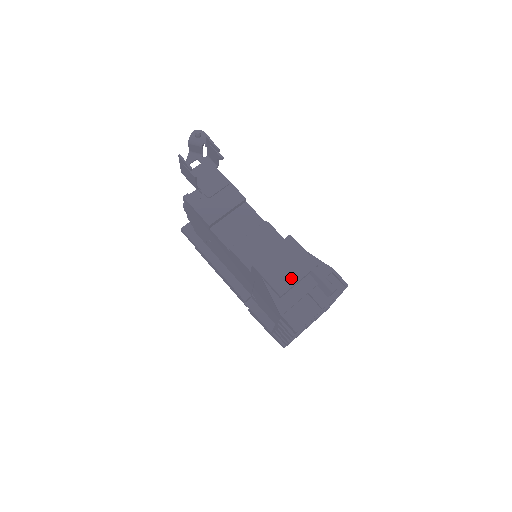
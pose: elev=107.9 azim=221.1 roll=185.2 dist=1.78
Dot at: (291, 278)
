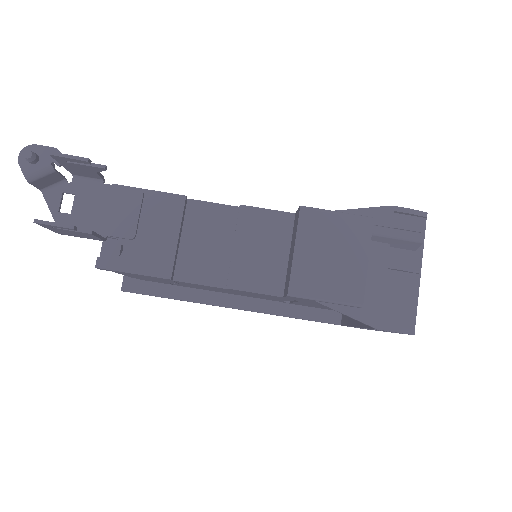
Dot at: (354, 270)
